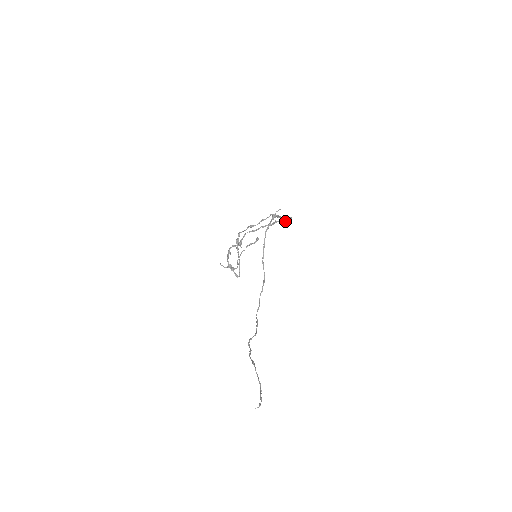
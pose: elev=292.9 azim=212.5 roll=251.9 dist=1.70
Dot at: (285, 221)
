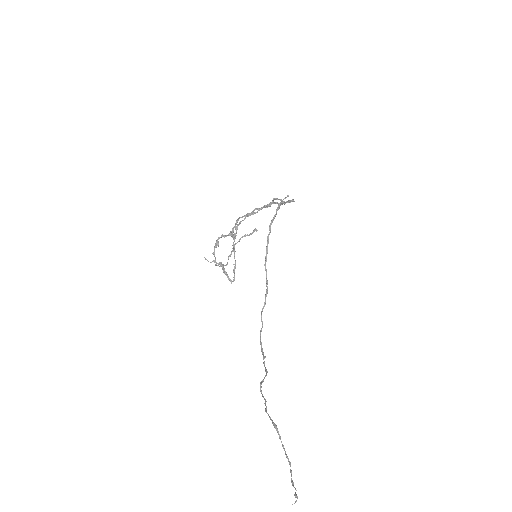
Dot at: occluded
